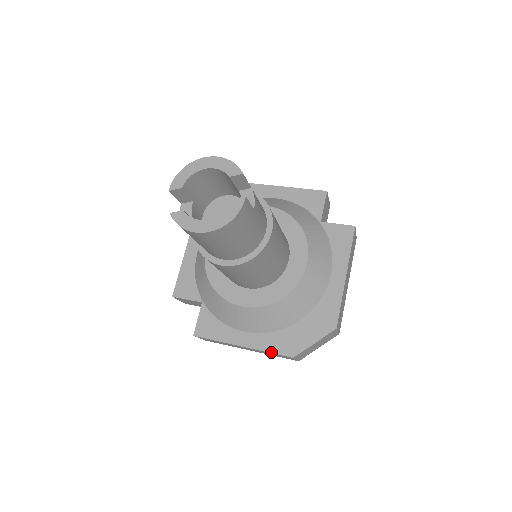
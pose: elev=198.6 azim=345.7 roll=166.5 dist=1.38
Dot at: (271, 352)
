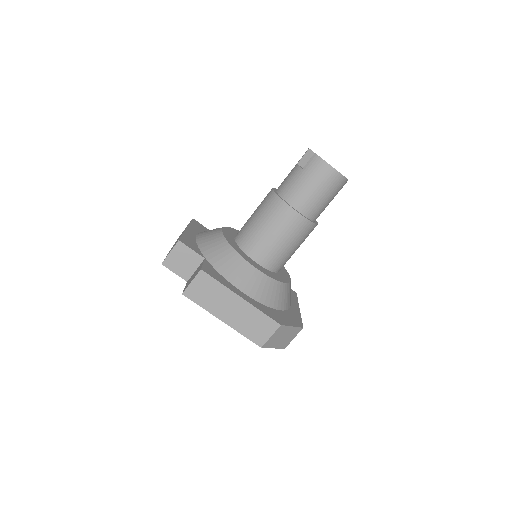
Dot at: (265, 313)
